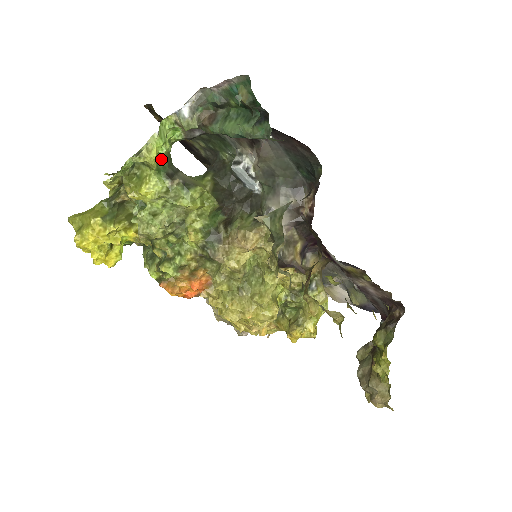
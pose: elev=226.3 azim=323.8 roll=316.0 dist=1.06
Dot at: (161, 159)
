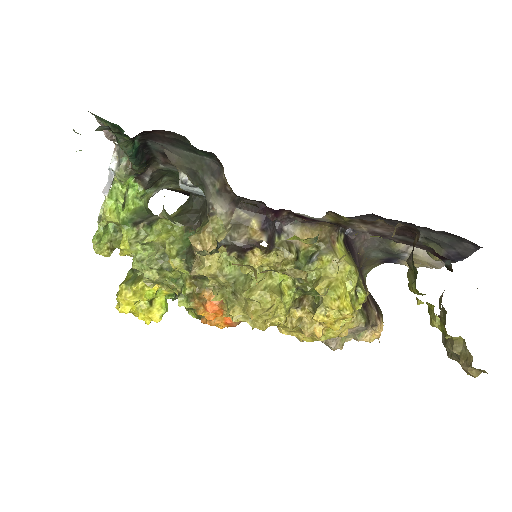
Dot at: (128, 214)
